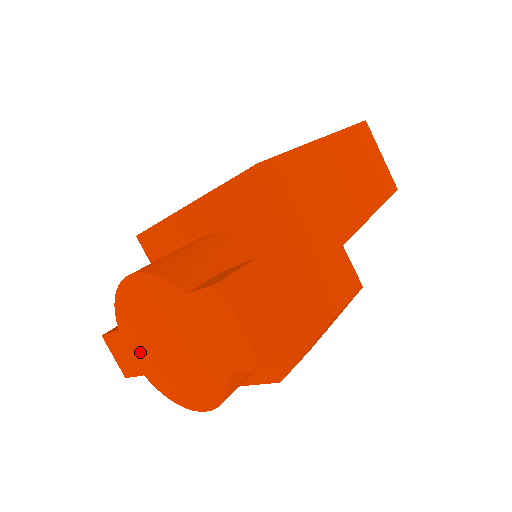
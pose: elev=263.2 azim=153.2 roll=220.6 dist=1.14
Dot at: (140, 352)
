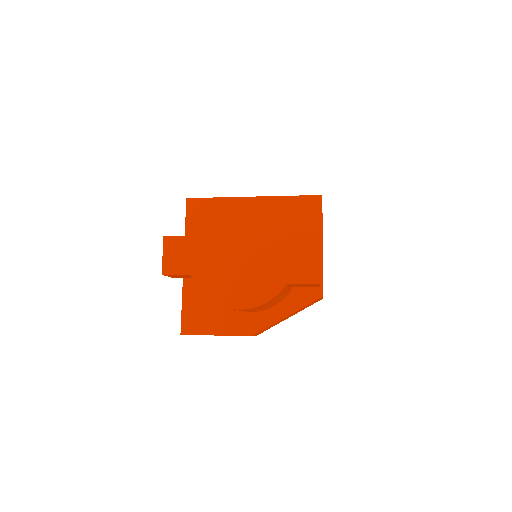
Dot at: (203, 256)
